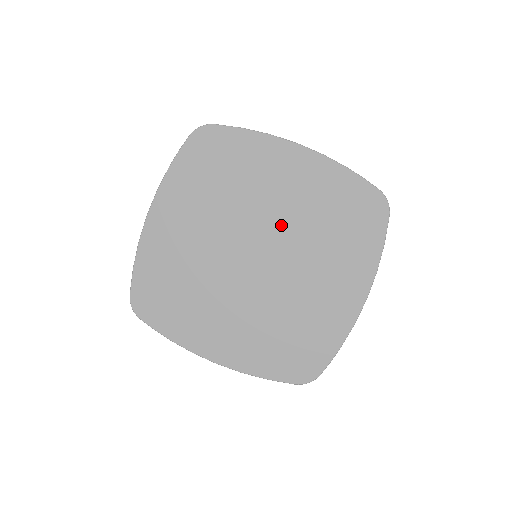
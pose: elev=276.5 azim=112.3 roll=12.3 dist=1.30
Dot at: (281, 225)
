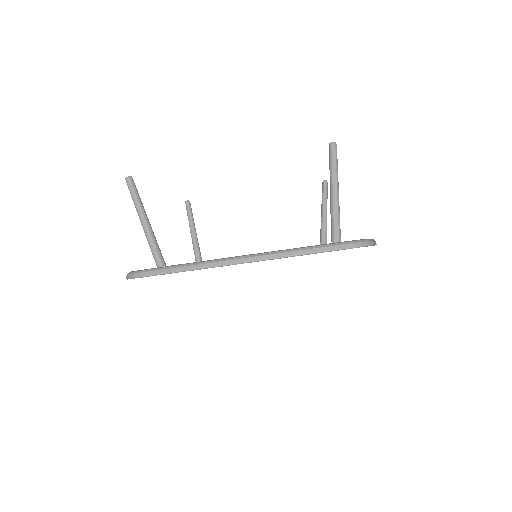
Dot at: occluded
